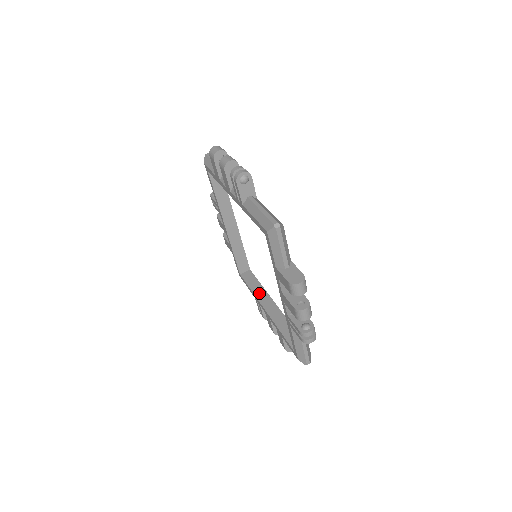
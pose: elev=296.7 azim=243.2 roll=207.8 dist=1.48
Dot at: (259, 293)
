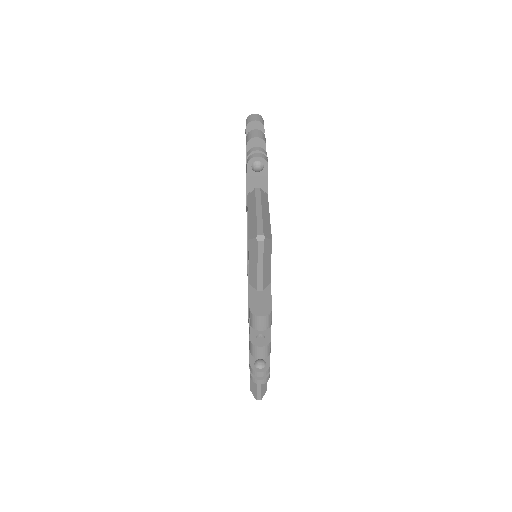
Dot at: occluded
